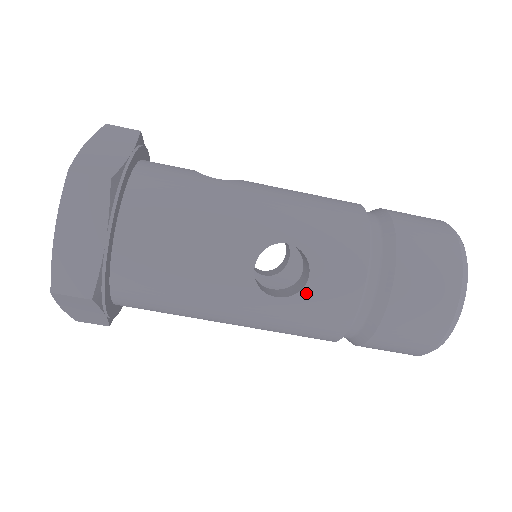
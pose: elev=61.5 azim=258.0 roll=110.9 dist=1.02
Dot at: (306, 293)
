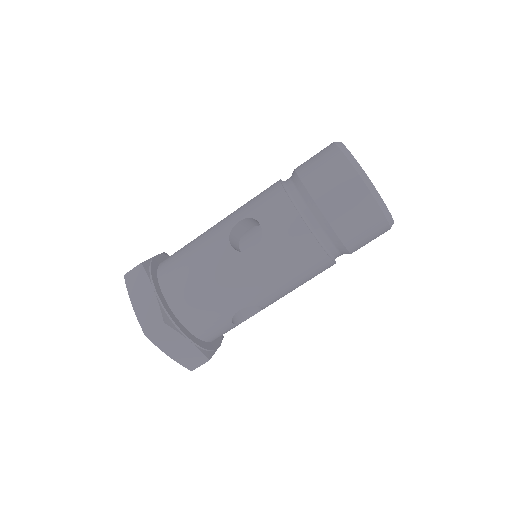
Dot at: (266, 233)
